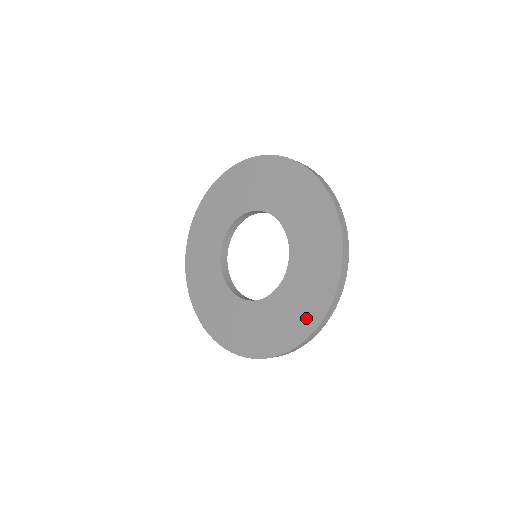
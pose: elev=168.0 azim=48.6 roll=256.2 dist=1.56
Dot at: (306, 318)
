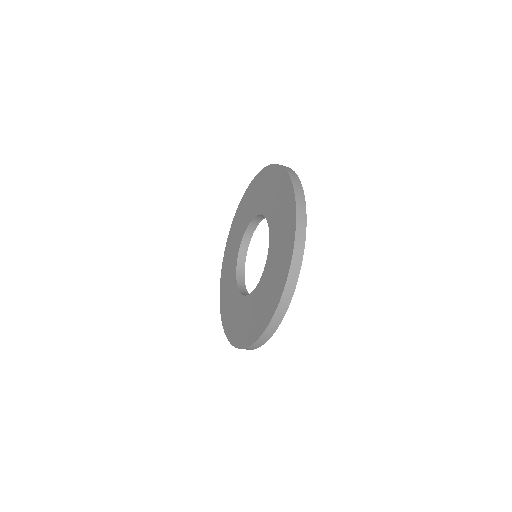
Dot at: (283, 266)
